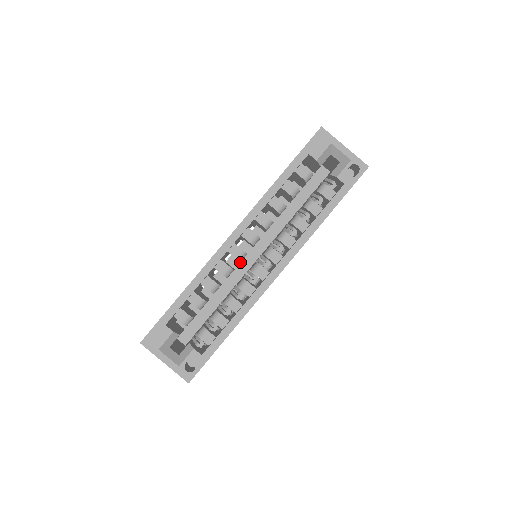
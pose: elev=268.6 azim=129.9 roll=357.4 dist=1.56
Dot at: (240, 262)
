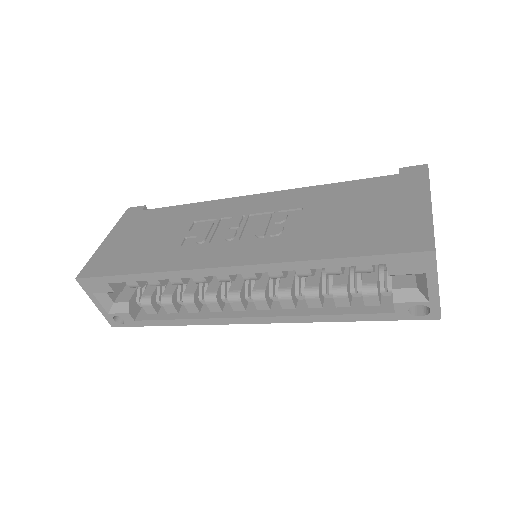
Dot at: occluded
